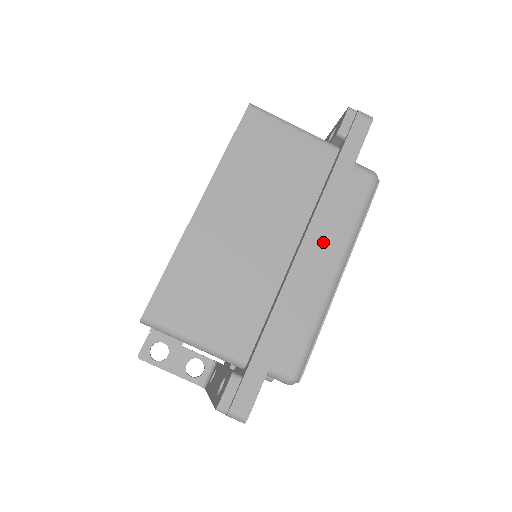
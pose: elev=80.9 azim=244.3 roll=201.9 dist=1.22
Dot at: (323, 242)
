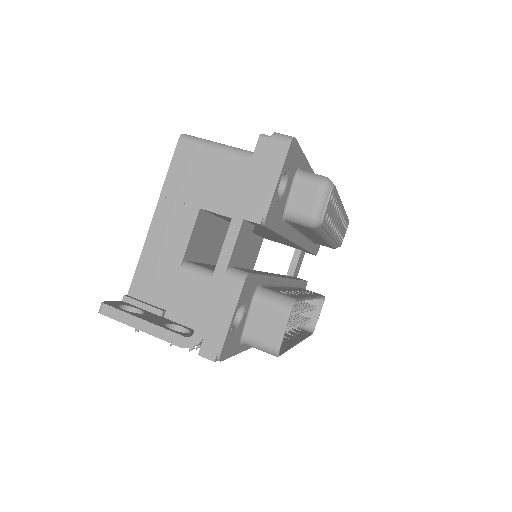
Dot at: occluded
